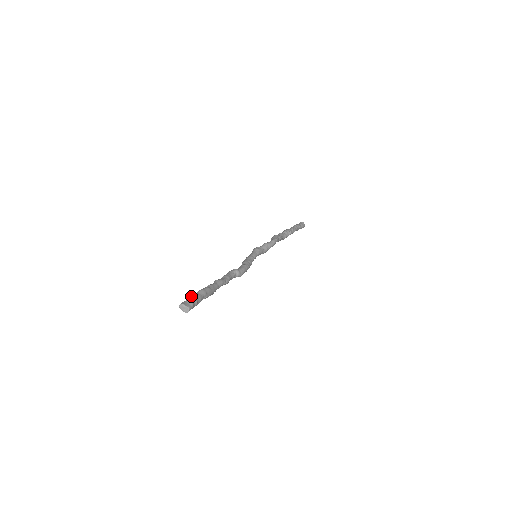
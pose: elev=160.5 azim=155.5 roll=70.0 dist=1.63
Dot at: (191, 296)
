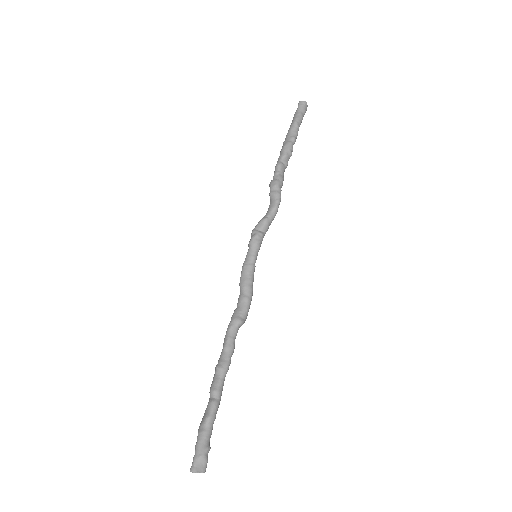
Dot at: (200, 442)
